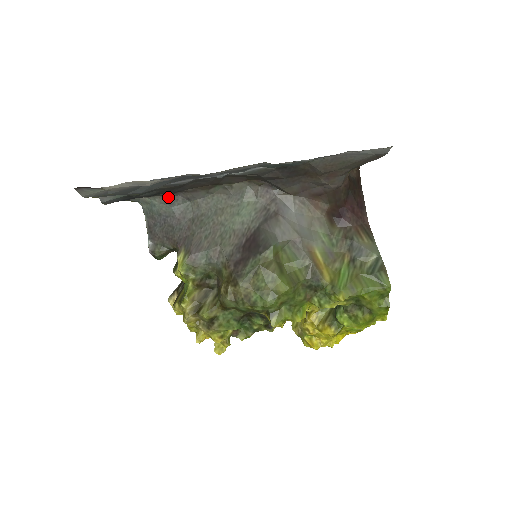
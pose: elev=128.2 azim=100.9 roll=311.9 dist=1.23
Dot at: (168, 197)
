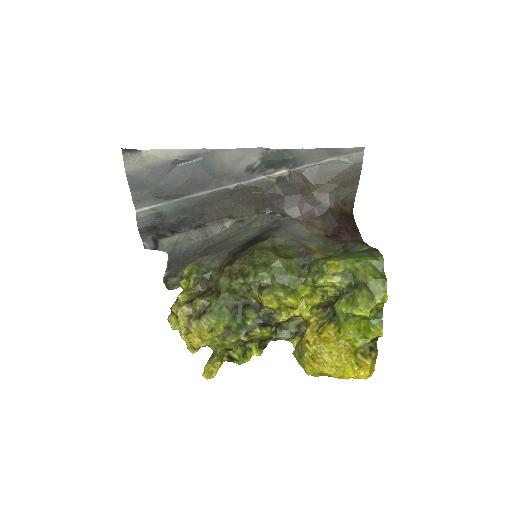
Dot at: (191, 234)
